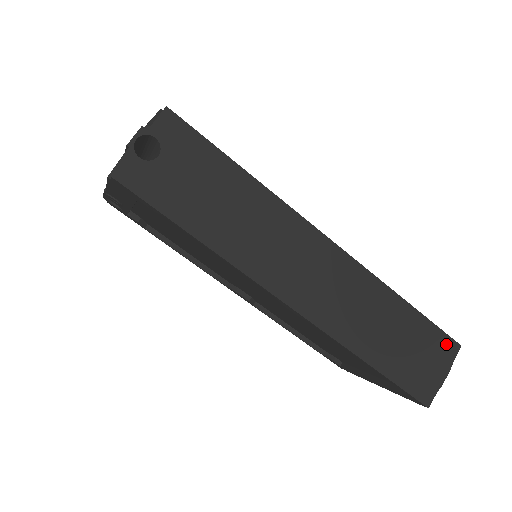
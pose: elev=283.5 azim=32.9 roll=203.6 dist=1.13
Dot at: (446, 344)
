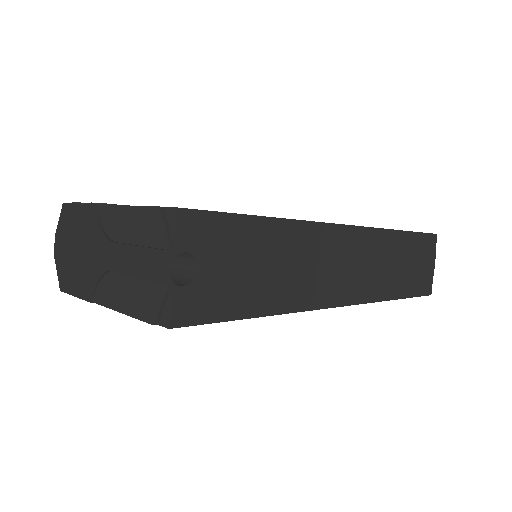
Dot at: (430, 241)
